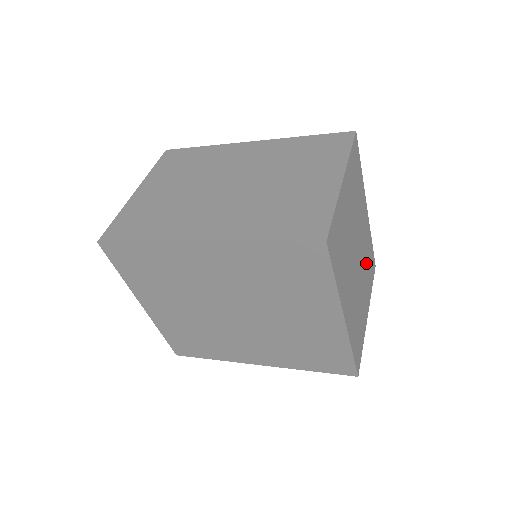
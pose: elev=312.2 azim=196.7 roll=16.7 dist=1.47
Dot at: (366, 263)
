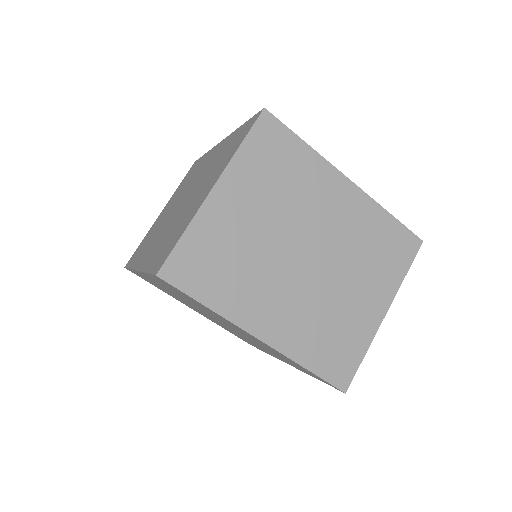
Dot at: (362, 251)
